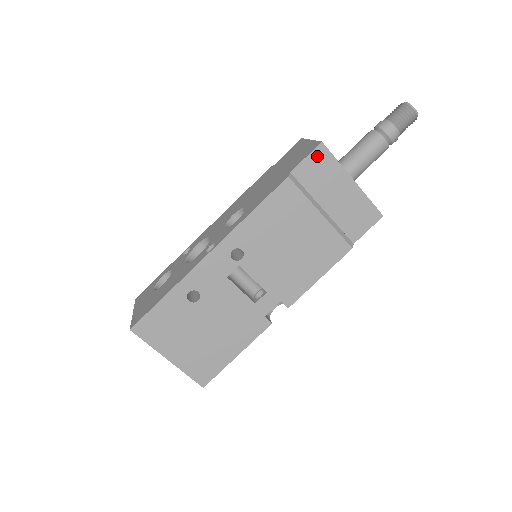
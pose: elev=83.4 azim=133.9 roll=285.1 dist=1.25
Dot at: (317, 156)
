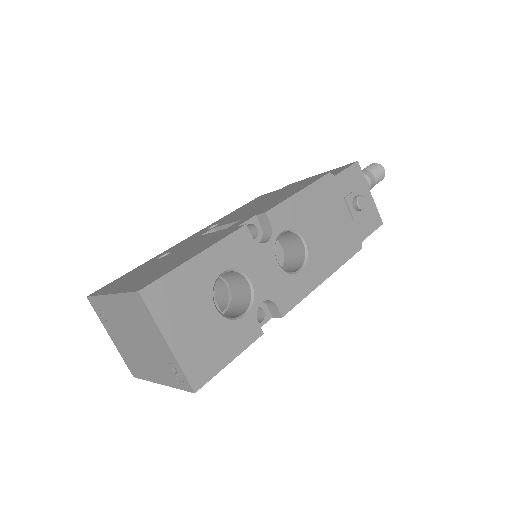
Dot at: occluded
